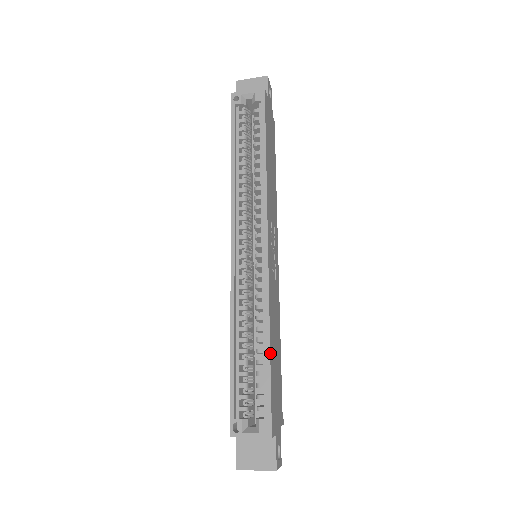
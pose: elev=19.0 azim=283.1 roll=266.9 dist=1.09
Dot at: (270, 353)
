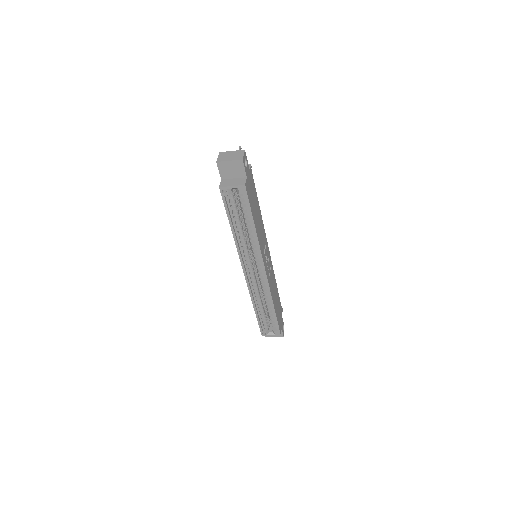
Dot at: (275, 312)
